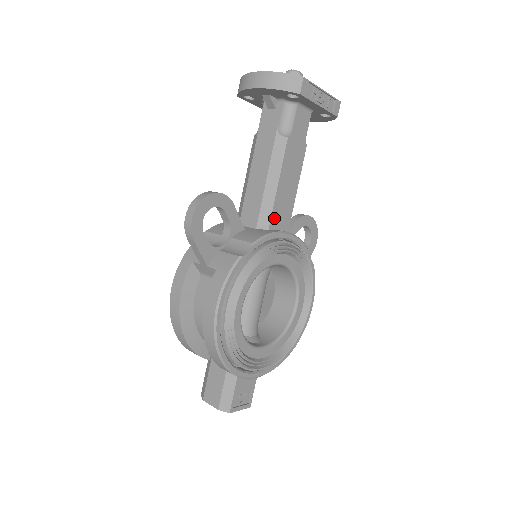
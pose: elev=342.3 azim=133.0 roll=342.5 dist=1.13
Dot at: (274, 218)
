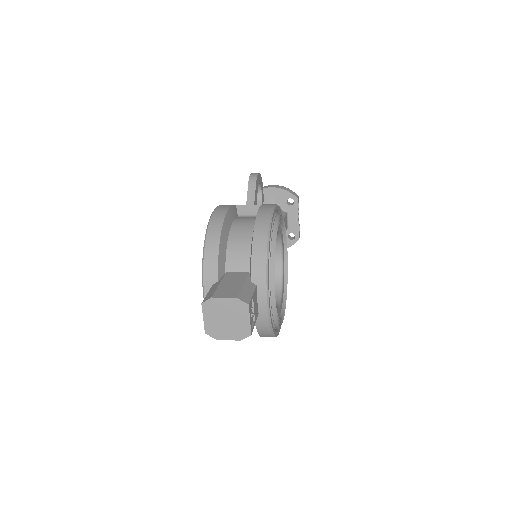
Dot at: occluded
